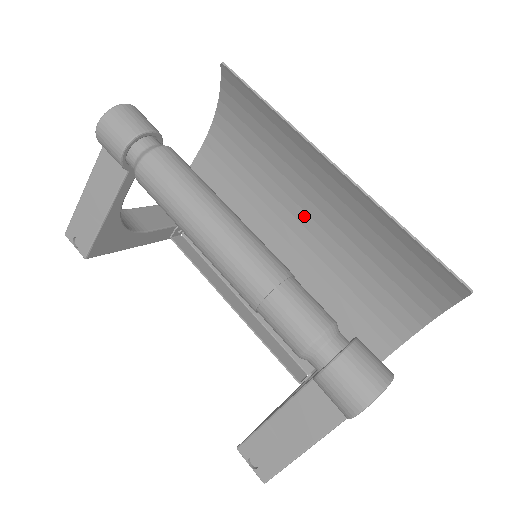
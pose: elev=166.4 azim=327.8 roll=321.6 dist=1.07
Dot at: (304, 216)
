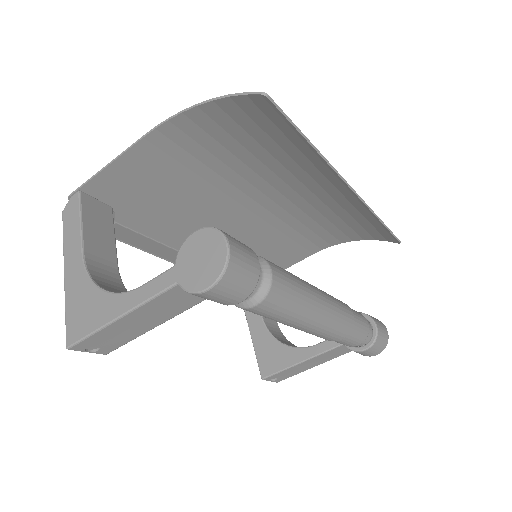
Dot at: (277, 195)
